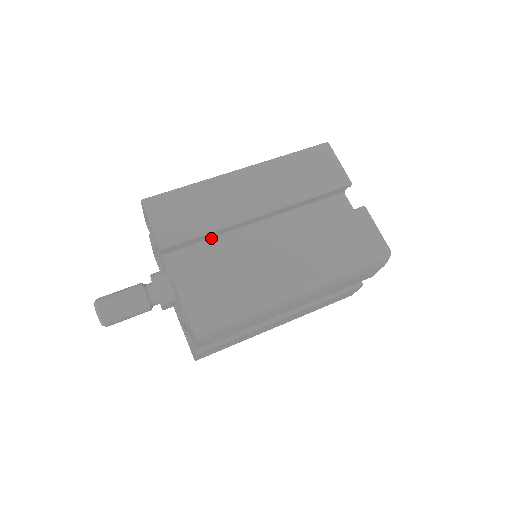
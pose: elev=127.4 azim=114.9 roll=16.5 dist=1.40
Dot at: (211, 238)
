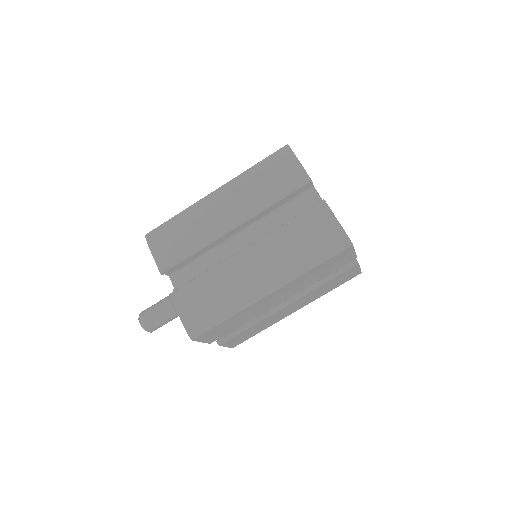
Dot at: occluded
